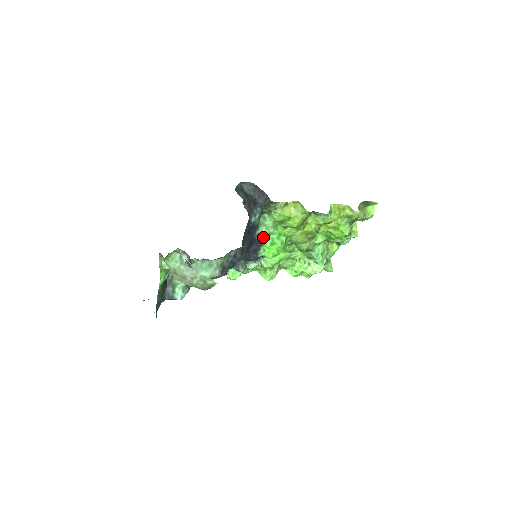
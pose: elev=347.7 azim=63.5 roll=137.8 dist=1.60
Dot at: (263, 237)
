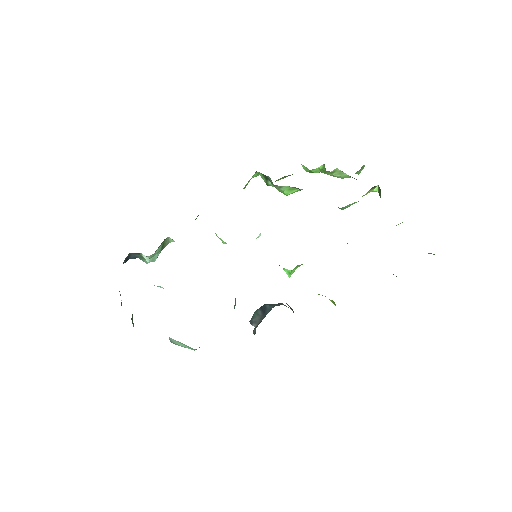
Dot at: occluded
